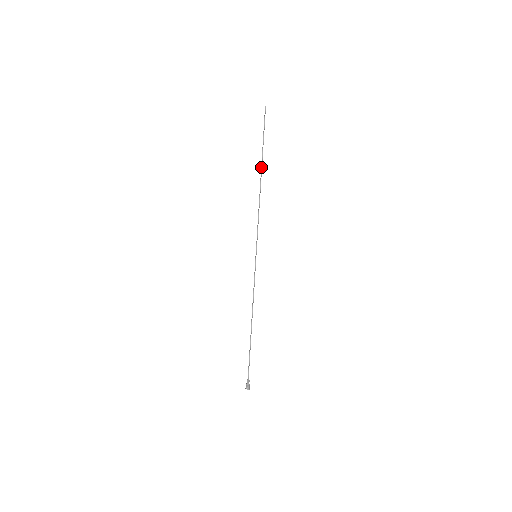
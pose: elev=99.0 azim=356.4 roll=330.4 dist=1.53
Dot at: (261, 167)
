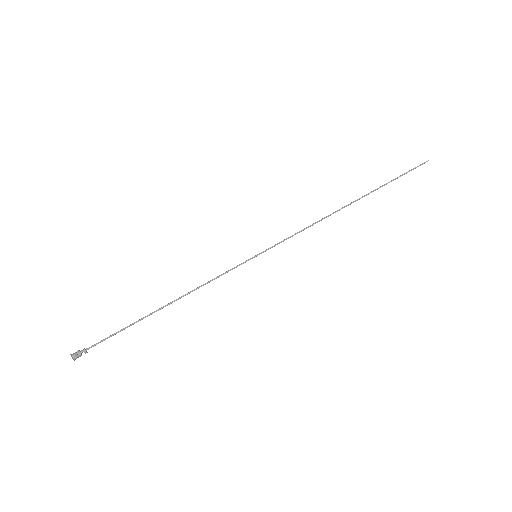
Dot at: occluded
